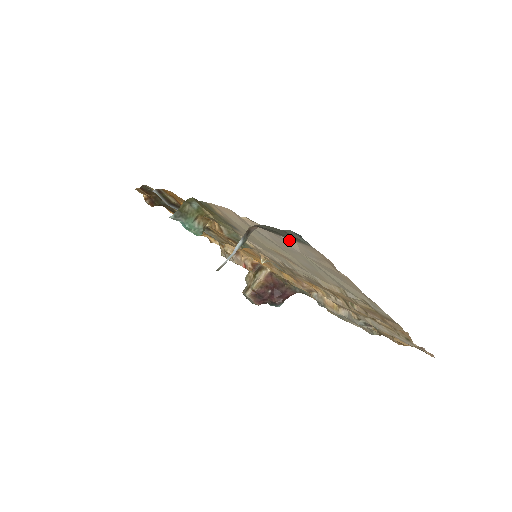
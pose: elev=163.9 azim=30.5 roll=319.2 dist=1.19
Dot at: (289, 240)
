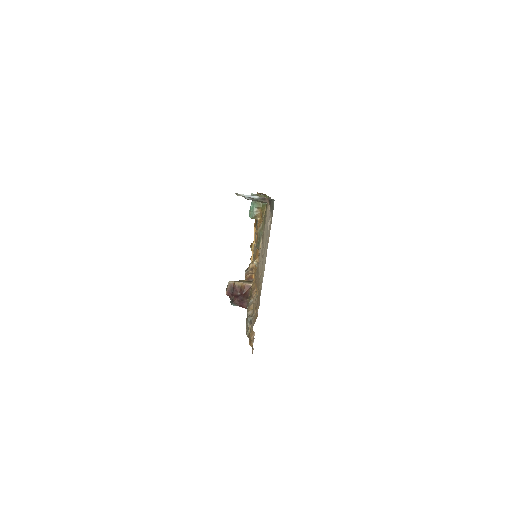
Dot at: (271, 215)
